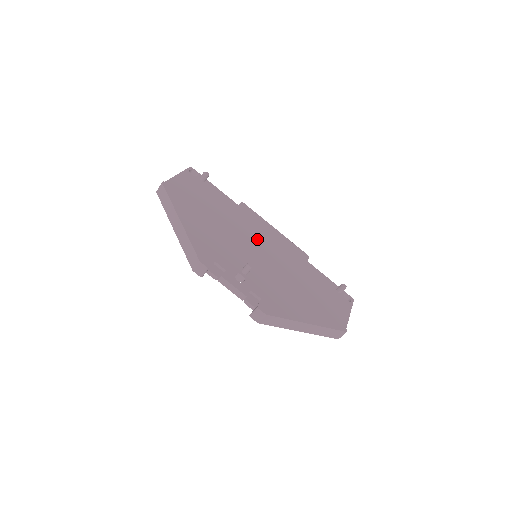
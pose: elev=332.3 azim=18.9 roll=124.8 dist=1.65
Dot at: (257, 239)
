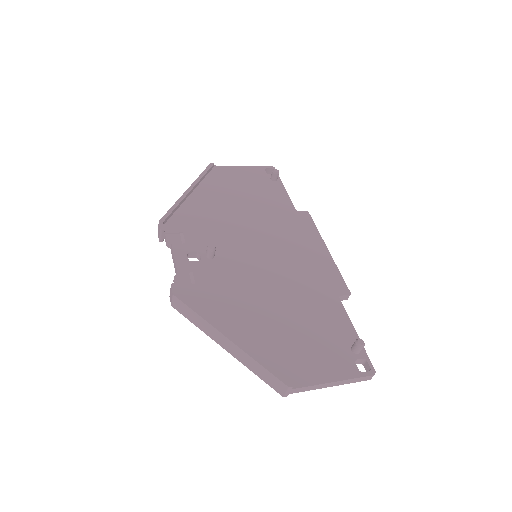
Dot at: (278, 243)
